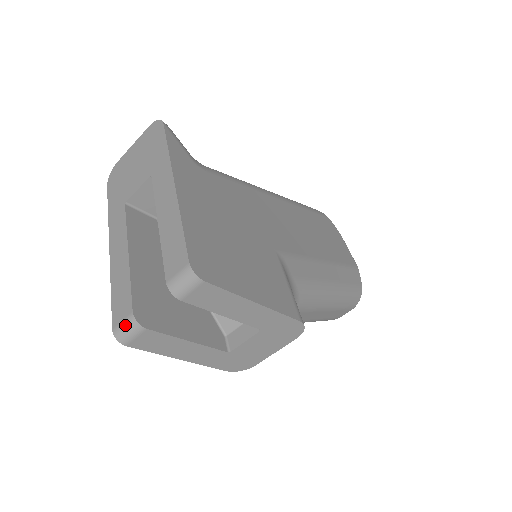
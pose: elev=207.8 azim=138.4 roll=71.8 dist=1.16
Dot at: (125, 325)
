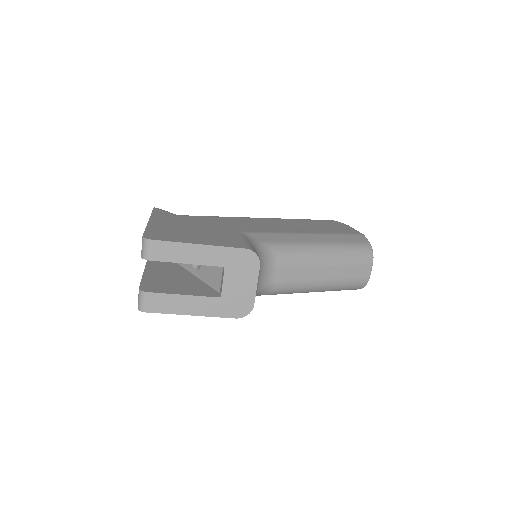
Dot at: (139, 298)
